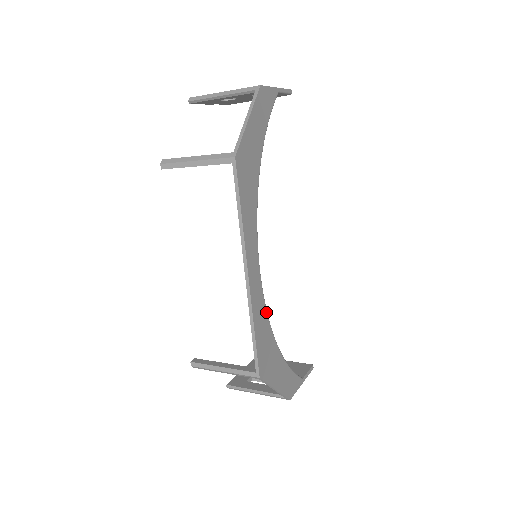
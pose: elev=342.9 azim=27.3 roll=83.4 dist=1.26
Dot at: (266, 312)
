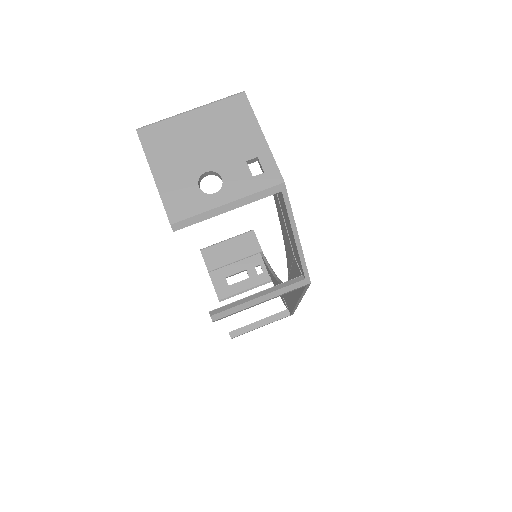
Dot at: occluded
